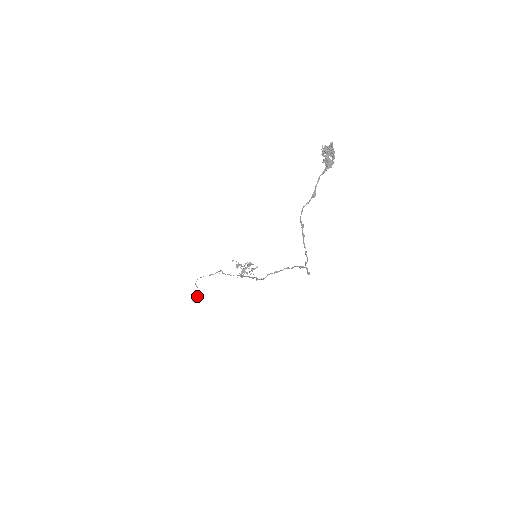
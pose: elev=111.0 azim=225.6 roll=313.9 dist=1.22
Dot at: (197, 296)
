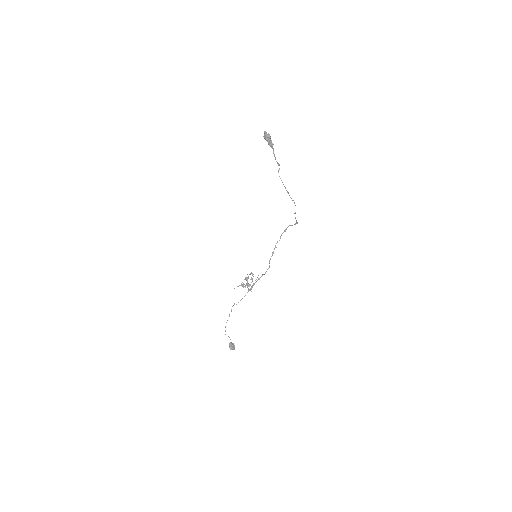
Dot at: (231, 344)
